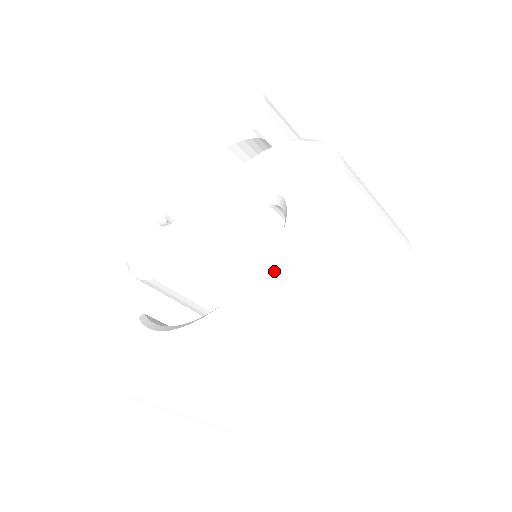
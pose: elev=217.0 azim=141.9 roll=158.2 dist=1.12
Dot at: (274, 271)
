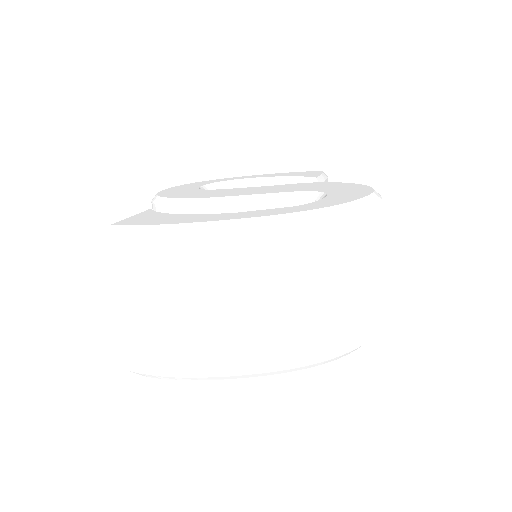
Dot at: (302, 208)
